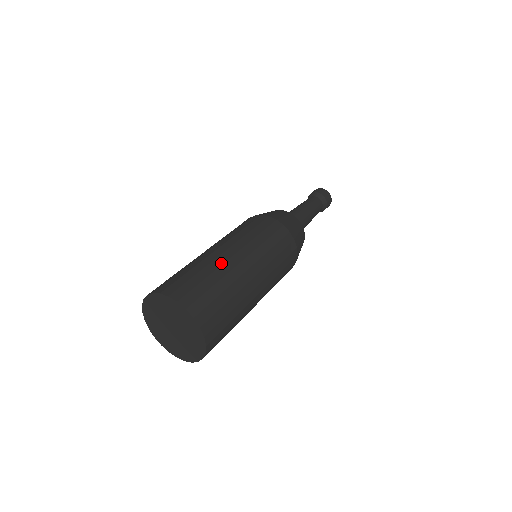
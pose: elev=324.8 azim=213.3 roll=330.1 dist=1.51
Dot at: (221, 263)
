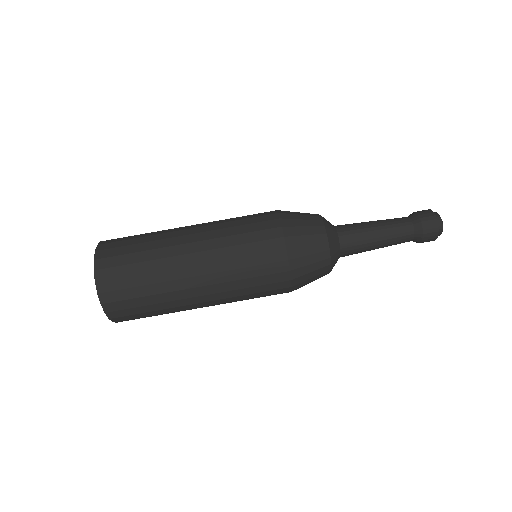
Dot at: occluded
